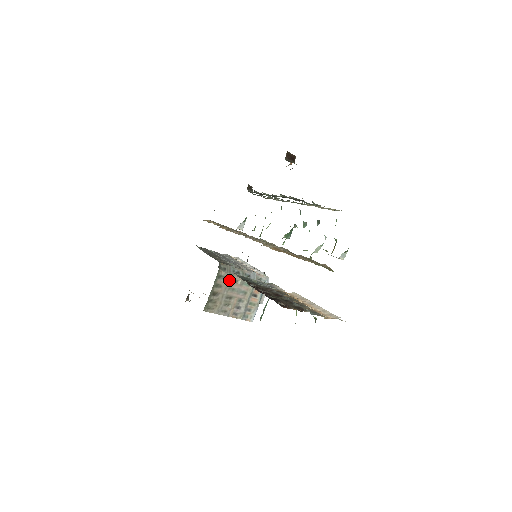
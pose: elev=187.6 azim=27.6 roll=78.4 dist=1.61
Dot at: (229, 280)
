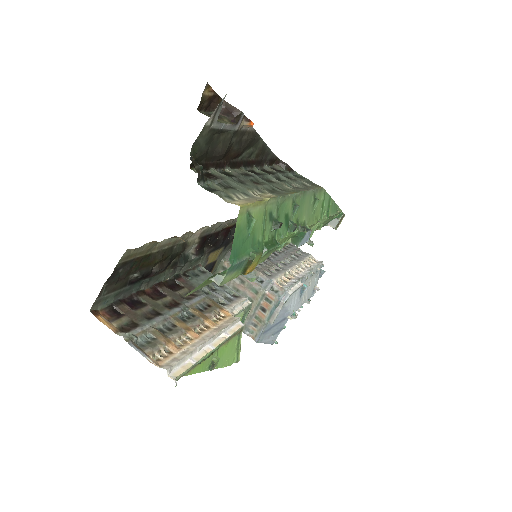
Dot at: occluded
